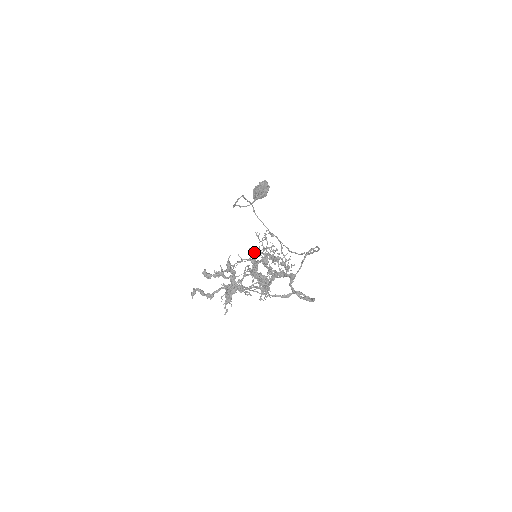
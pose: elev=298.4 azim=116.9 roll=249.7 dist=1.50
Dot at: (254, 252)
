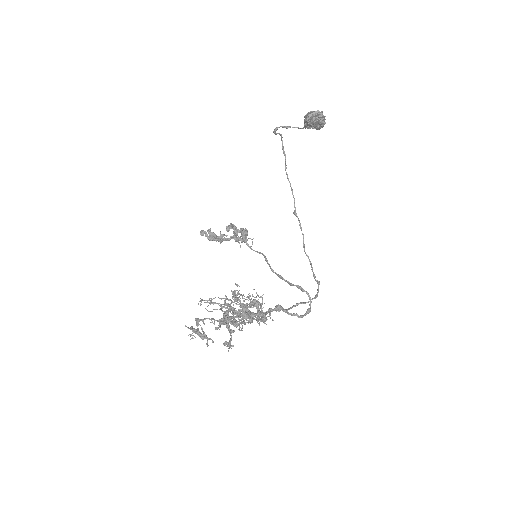
Dot at: (234, 290)
